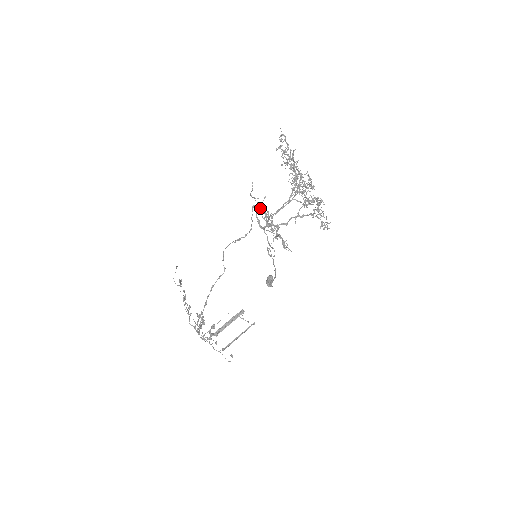
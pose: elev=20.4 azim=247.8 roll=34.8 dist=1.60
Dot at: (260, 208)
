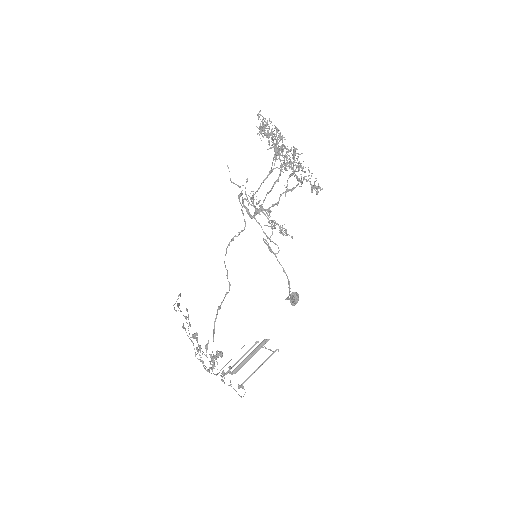
Dot at: occluded
